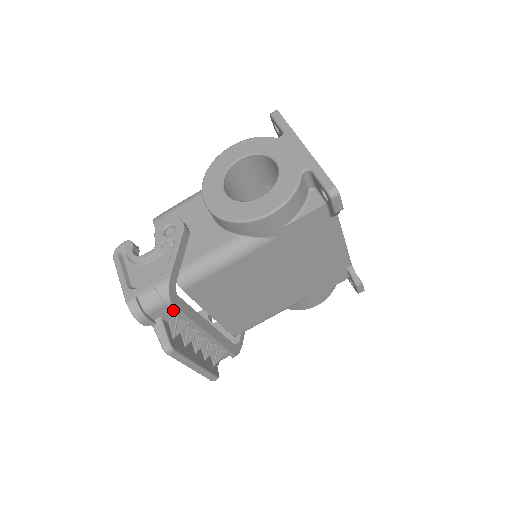
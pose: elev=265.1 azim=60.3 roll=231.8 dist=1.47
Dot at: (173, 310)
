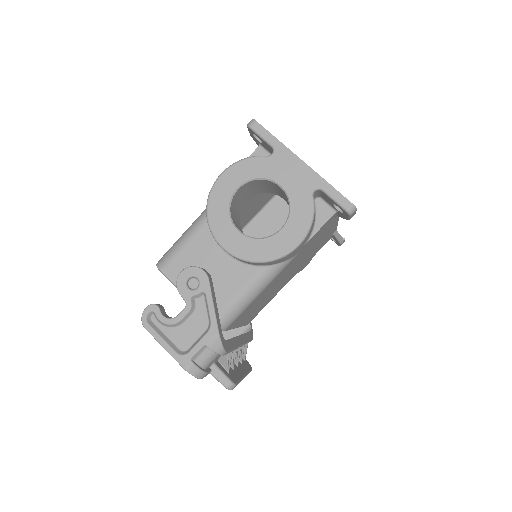
Dot at: (225, 354)
